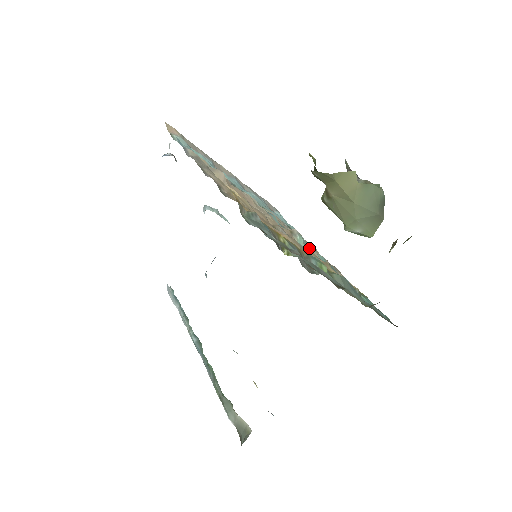
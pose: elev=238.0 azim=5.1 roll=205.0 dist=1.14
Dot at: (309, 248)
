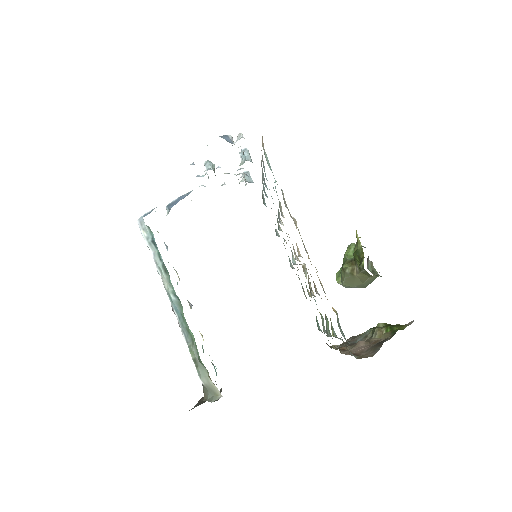
Dot at: occluded
